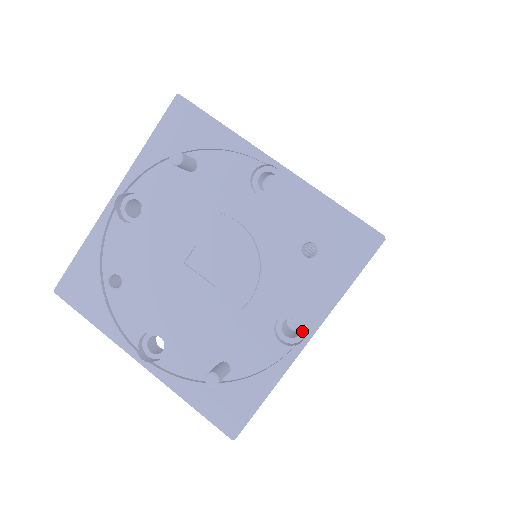
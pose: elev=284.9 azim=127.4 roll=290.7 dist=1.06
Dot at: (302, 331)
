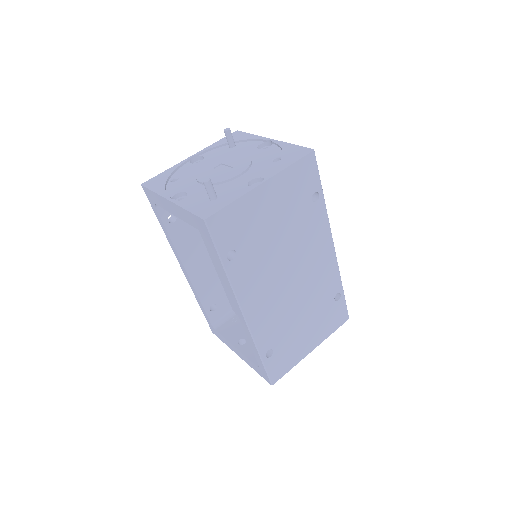
Dot at: occluded
